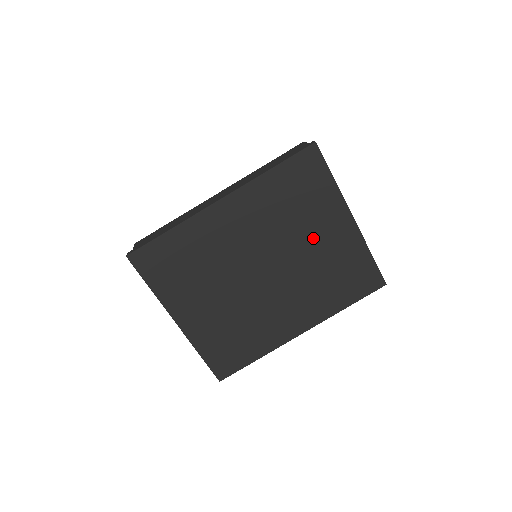
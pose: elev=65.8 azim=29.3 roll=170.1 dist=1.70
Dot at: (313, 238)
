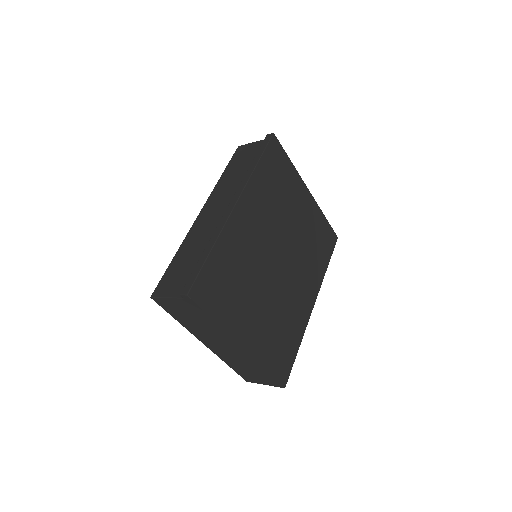
Dot at: (295, 216)
